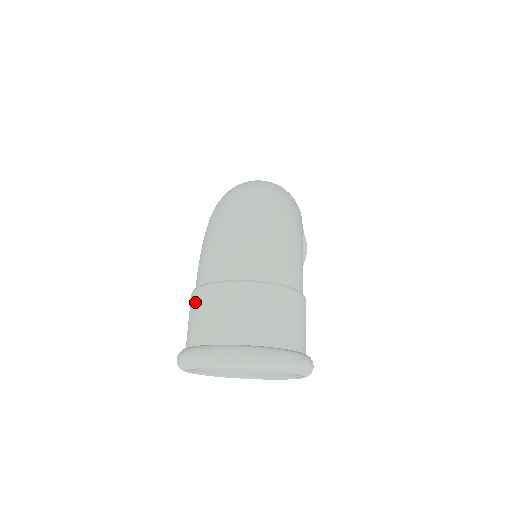
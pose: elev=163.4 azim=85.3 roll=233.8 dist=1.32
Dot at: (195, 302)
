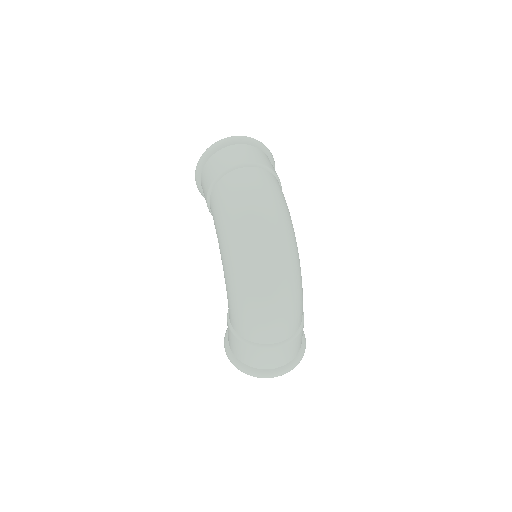
Dot at: (240, 346)
